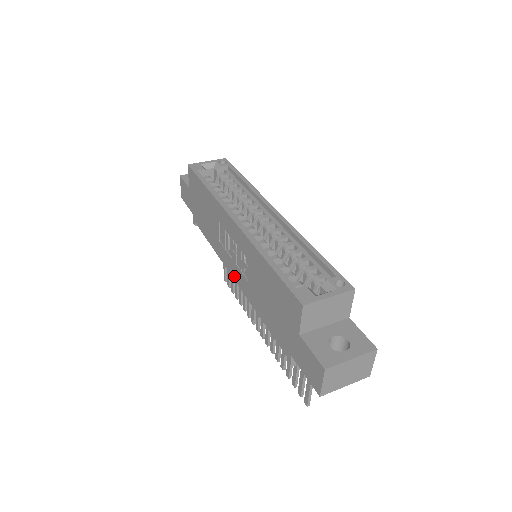
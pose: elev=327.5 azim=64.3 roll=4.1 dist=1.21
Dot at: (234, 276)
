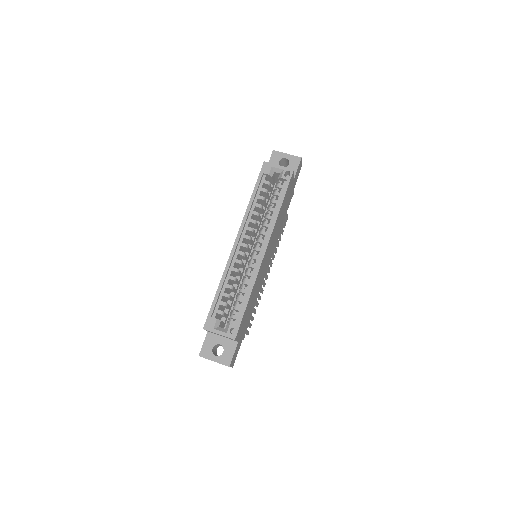
Dot at: occluded
